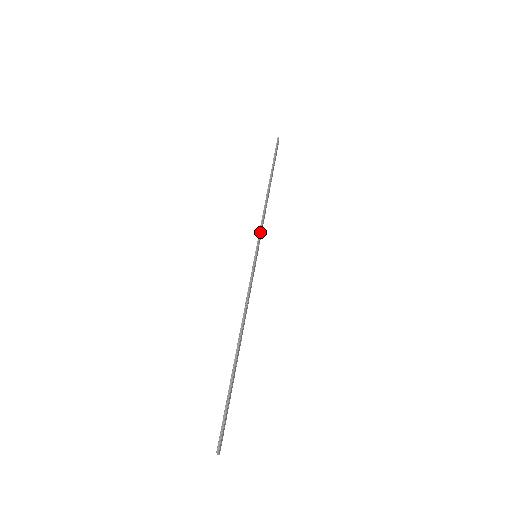
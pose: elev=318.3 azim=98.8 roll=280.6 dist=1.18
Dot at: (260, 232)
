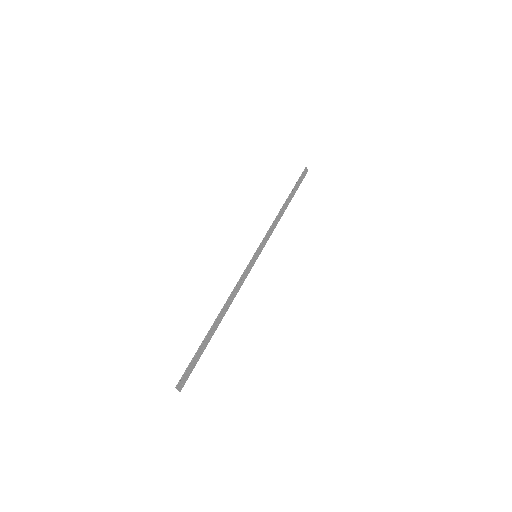
Dot at: (264, 238)
